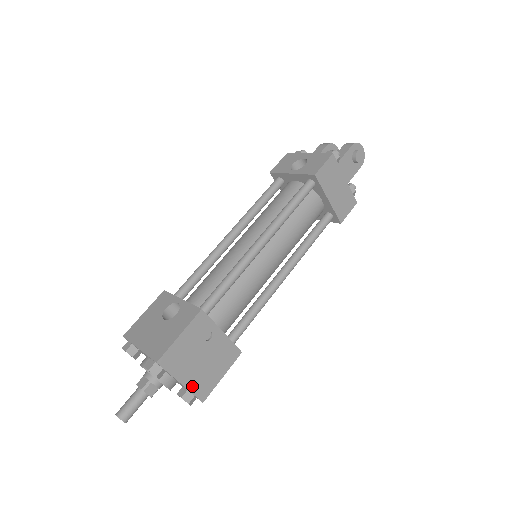
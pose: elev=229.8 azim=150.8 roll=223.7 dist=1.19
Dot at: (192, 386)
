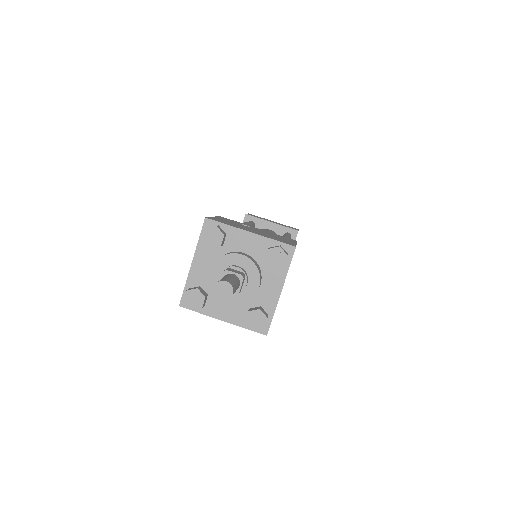
Dot at: (266, 237)
